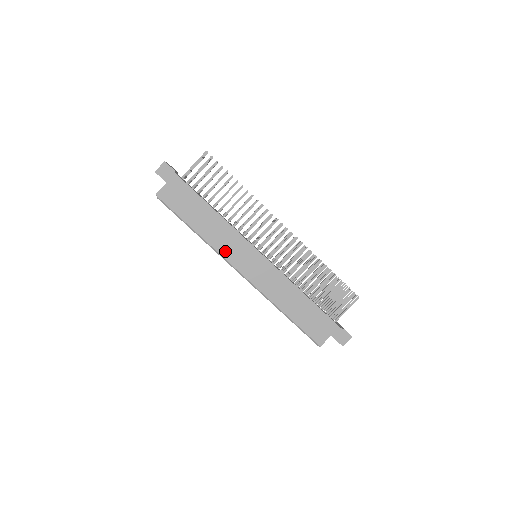
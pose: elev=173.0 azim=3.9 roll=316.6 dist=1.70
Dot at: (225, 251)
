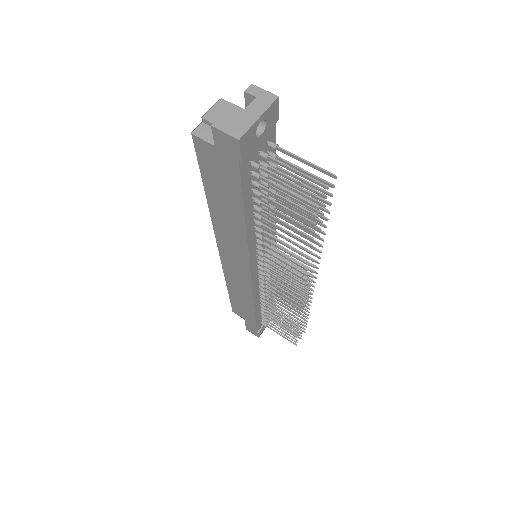
Dot at: (221, 235)
